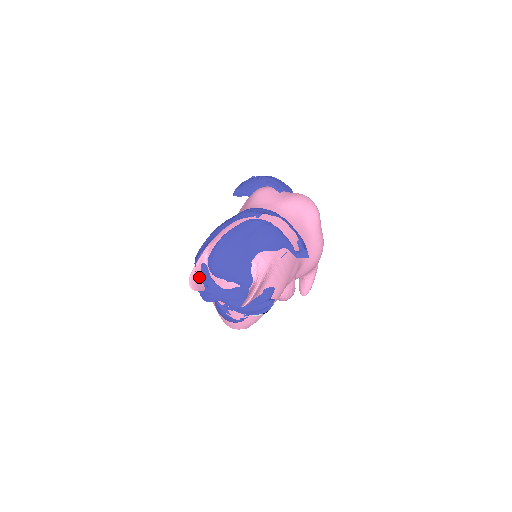
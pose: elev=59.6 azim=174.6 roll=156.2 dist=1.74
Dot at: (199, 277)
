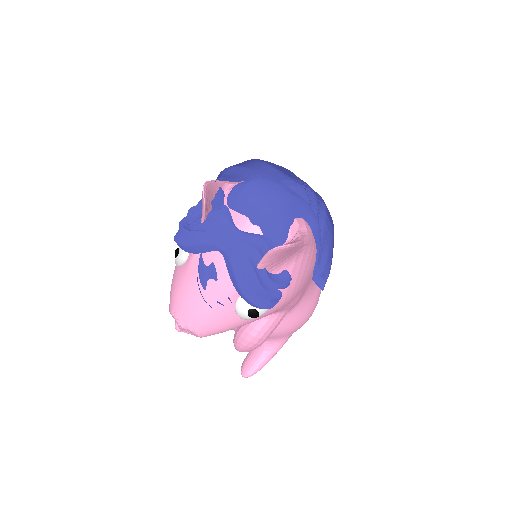
Dot at: (212, 197)
